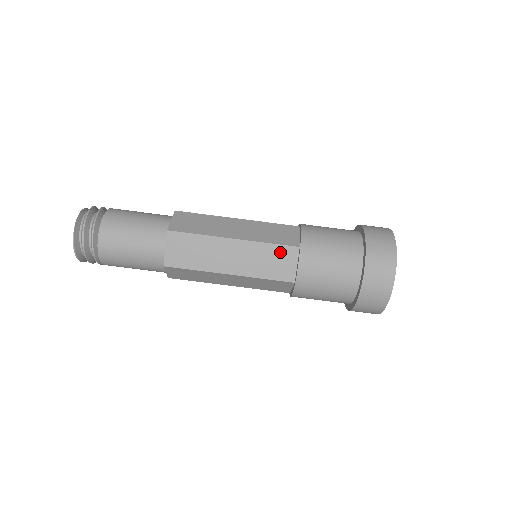
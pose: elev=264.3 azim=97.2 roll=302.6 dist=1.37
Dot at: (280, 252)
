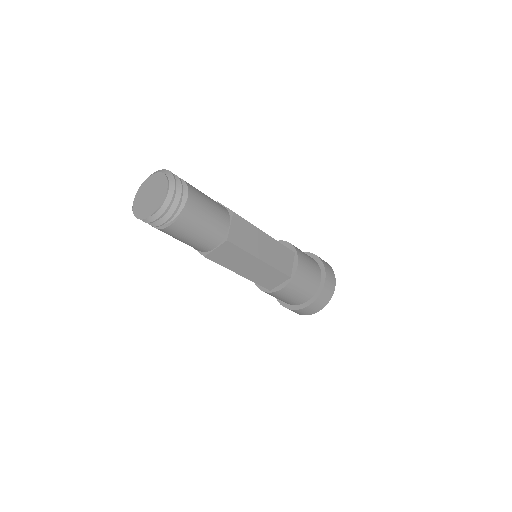
Dot at: occluded
